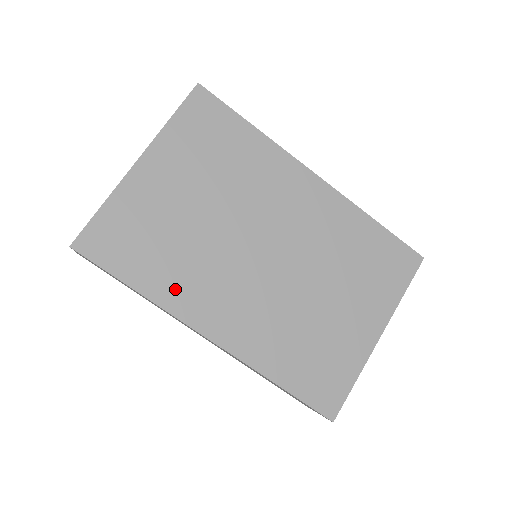
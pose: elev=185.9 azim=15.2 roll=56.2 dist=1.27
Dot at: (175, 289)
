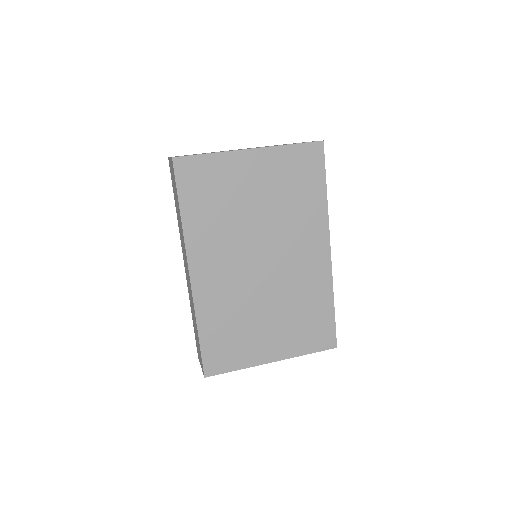
Dot at: (200, 233)
